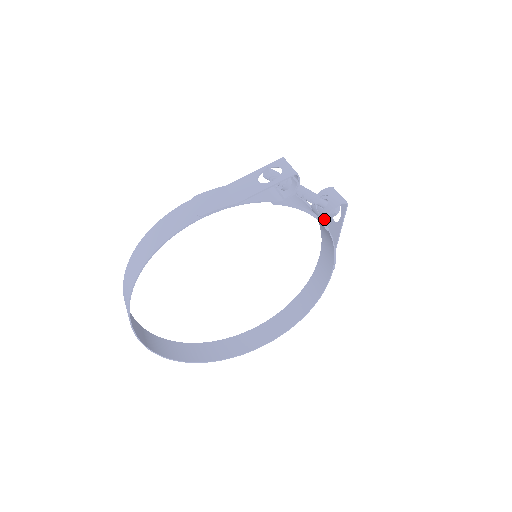
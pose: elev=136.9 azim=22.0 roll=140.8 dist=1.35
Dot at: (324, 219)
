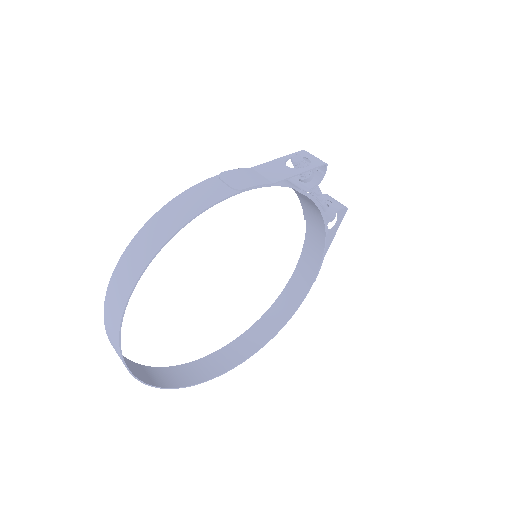
Dot at: (326, 222)
